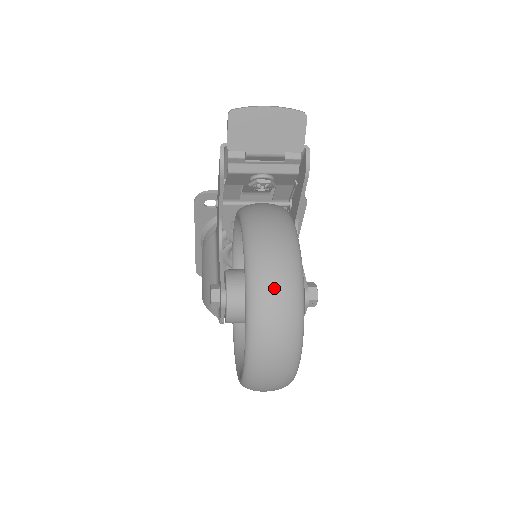
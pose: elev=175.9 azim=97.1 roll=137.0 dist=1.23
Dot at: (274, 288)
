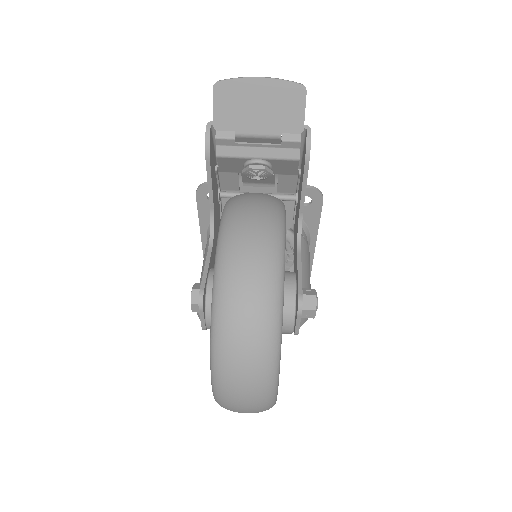
Dot at: (244, 289)
